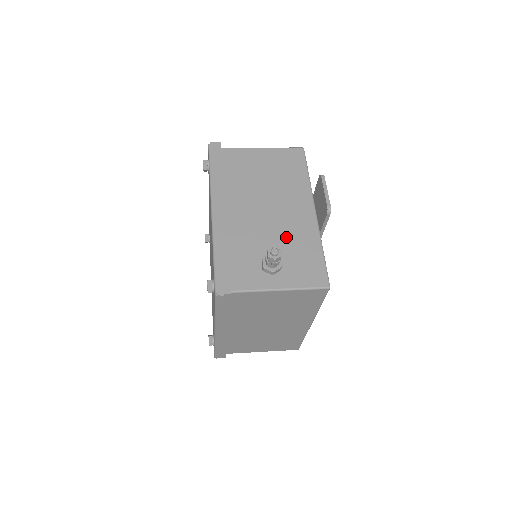
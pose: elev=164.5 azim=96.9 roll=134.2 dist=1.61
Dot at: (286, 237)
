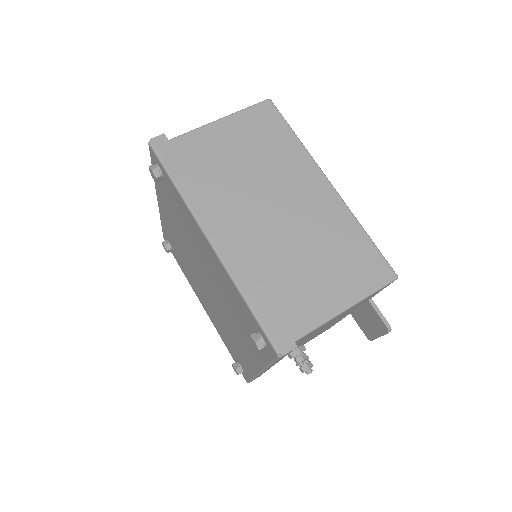
Dot at: occluded
